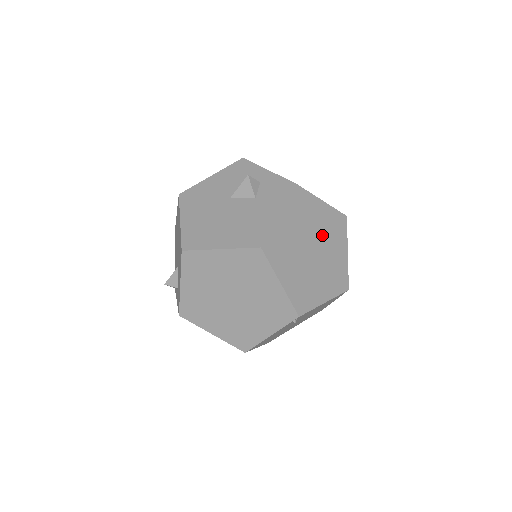
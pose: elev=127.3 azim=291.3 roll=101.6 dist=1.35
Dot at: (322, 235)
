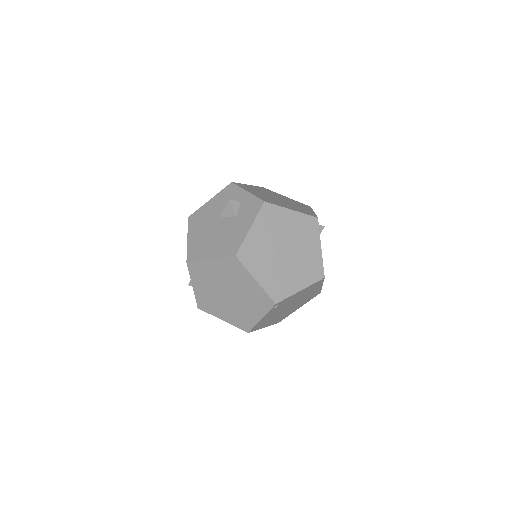
Dot at: (293, 237)
